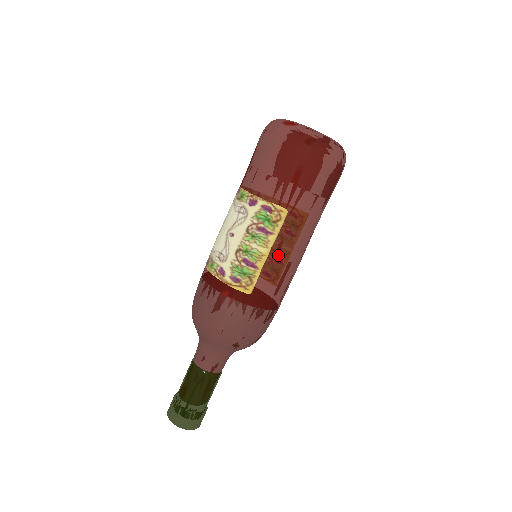
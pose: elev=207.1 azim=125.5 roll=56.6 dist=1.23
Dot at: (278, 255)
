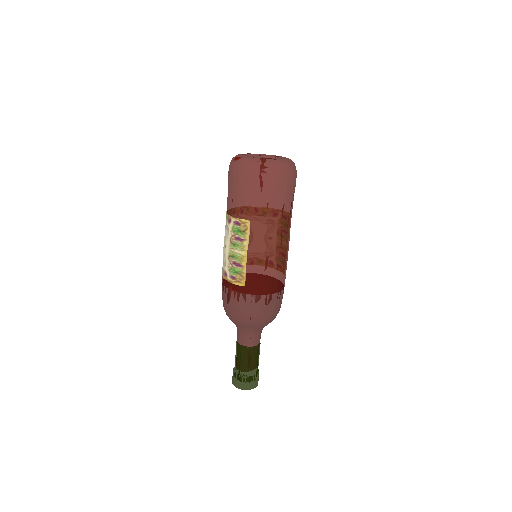
Dot at: (255, 254)
